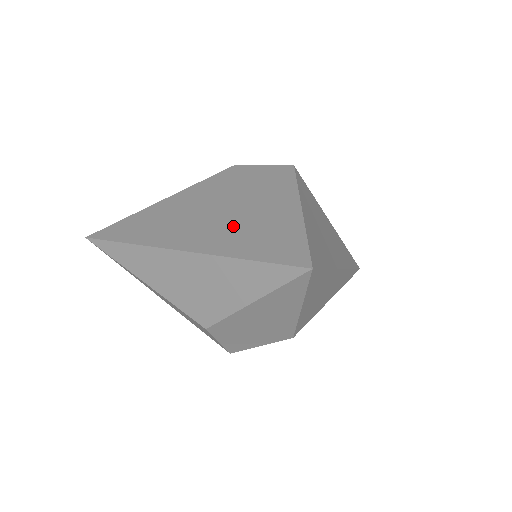
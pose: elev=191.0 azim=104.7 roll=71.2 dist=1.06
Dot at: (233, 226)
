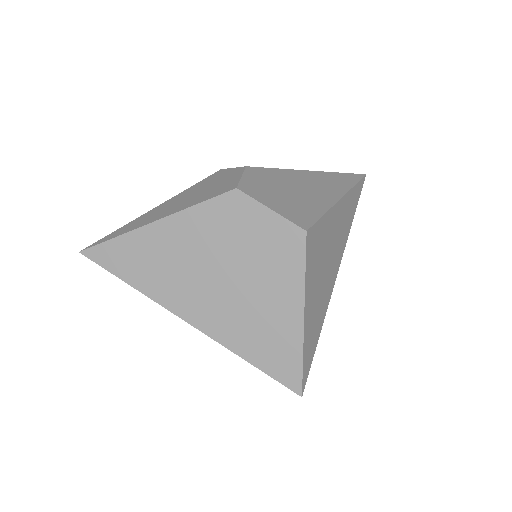
Dot at: (236, 311)
